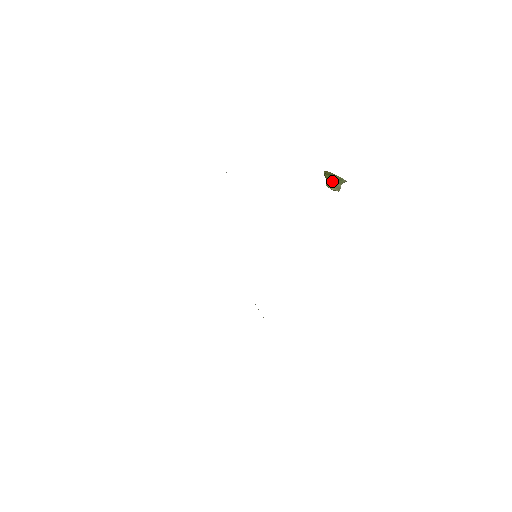
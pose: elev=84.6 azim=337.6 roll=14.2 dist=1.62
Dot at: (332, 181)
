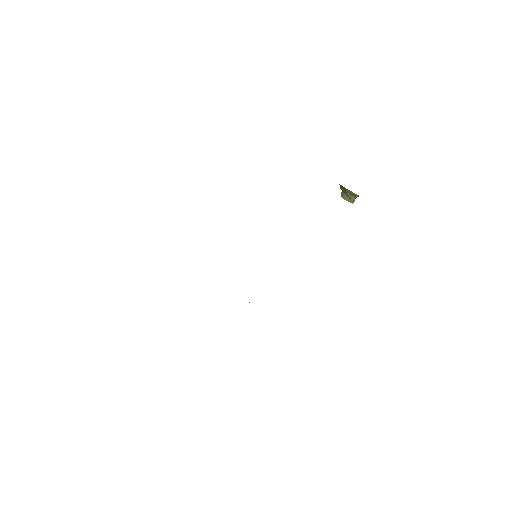
Dot at: (346, 194)
